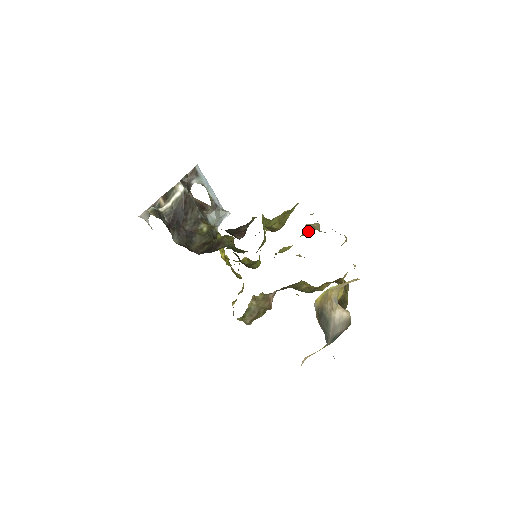
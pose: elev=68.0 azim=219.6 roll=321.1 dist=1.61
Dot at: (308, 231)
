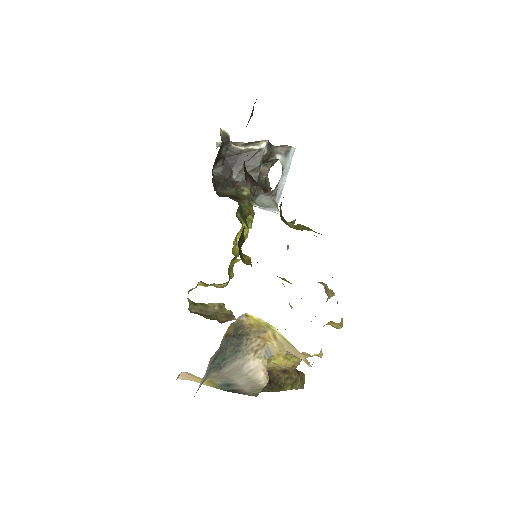
Dot at: occluded
